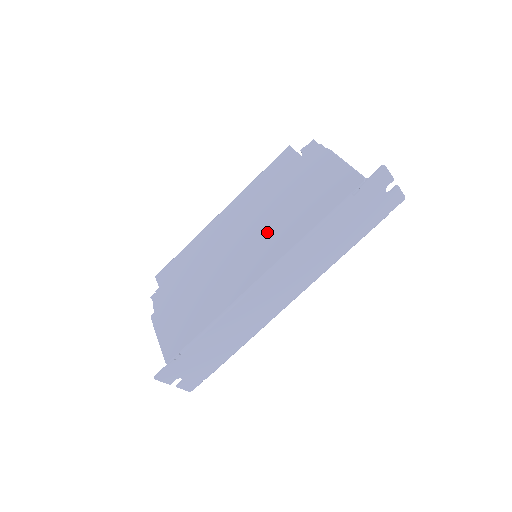
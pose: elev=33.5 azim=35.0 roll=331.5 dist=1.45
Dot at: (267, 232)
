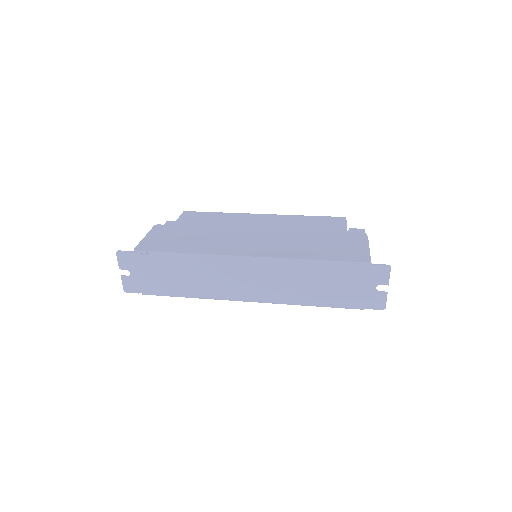
Dot at: (279, 241)
